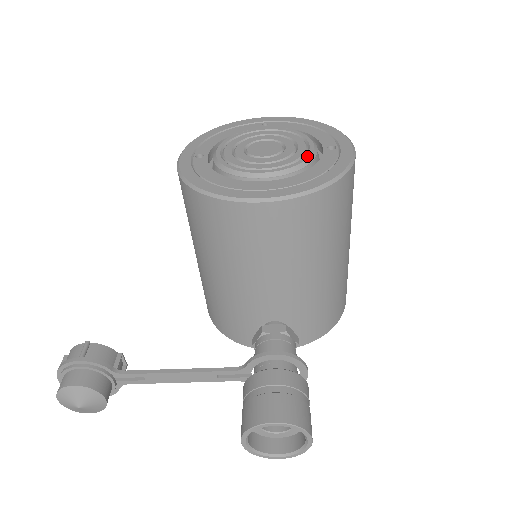
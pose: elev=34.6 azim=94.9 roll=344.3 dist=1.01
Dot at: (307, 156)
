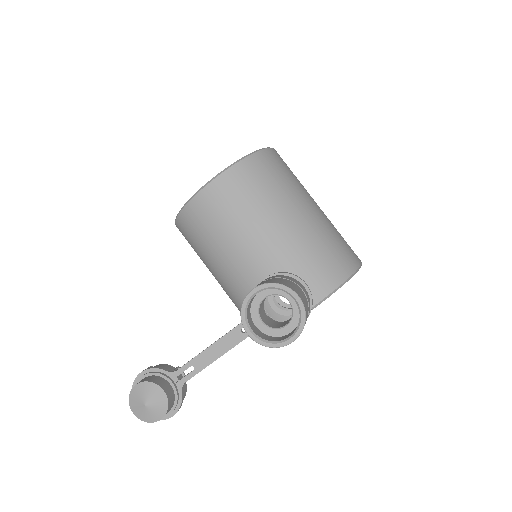
Dot at: occluded
